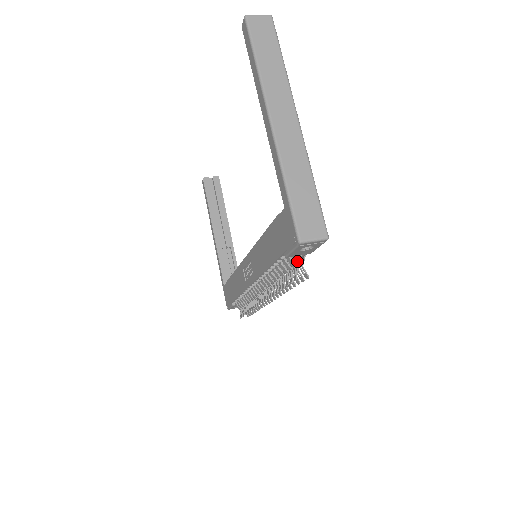
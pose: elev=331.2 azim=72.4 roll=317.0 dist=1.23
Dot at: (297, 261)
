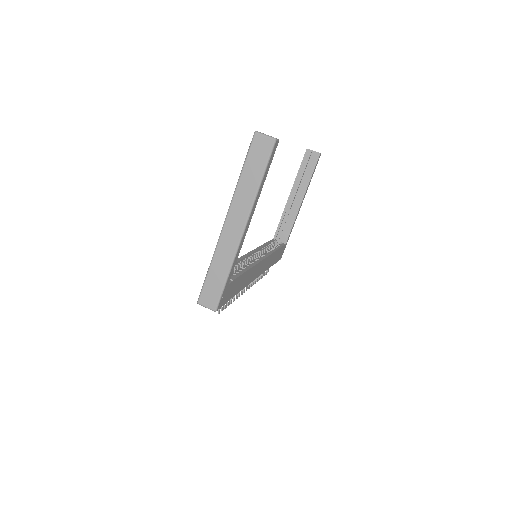
Dot at: (235, 294)
